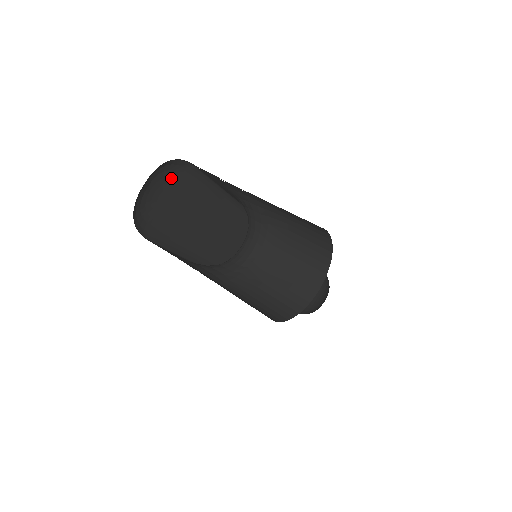
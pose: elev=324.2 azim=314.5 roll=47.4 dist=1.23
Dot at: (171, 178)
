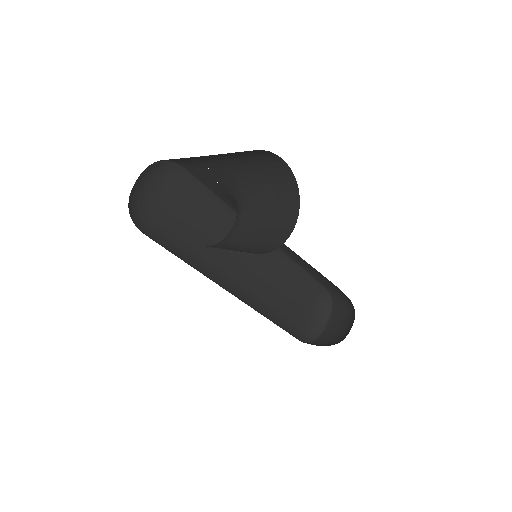
Dot at: (167, 183)
